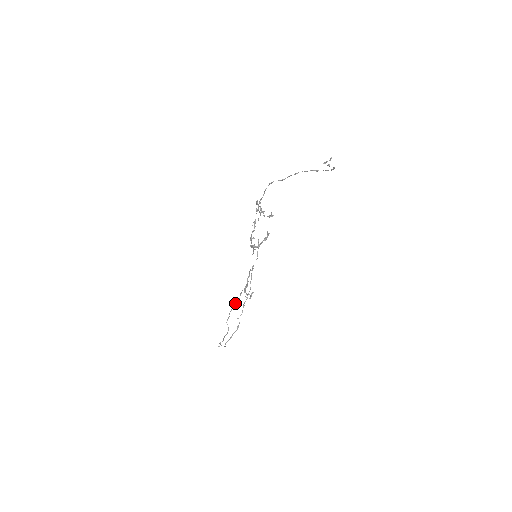
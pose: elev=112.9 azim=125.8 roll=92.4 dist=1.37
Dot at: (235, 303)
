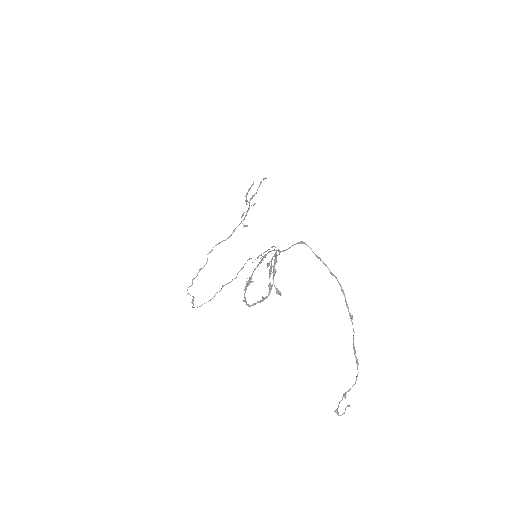
Dot at: (223, 240)
